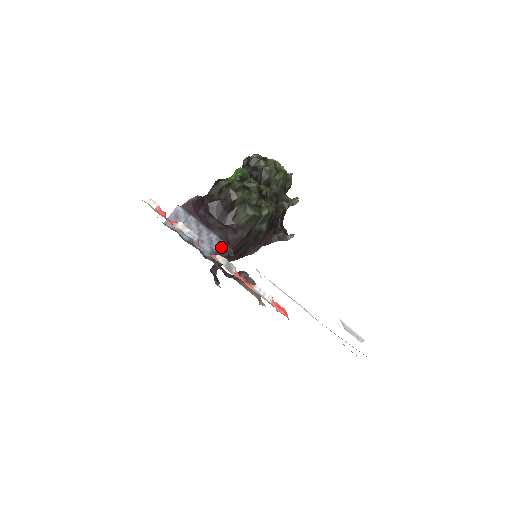
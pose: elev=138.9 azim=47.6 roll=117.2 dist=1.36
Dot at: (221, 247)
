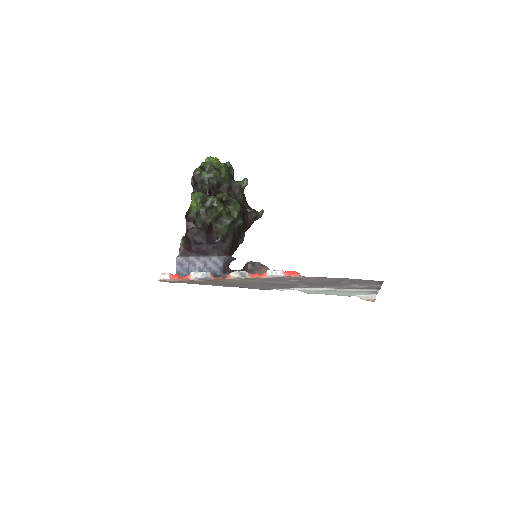
Dot at: (224, 261)
